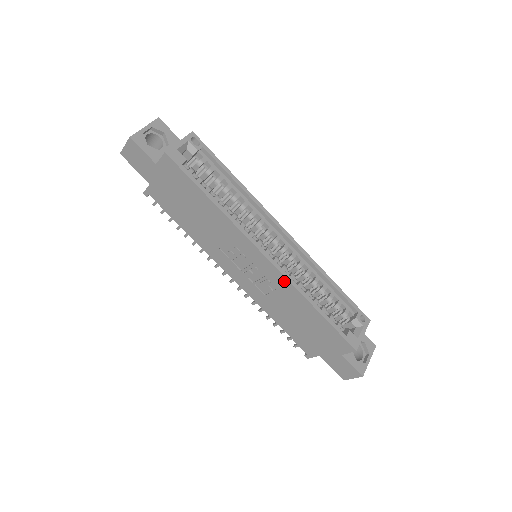
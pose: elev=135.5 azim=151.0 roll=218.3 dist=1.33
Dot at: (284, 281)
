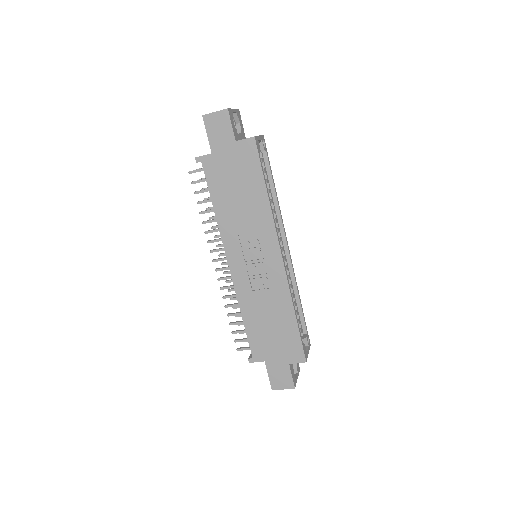
Dot at: (283, 283)
